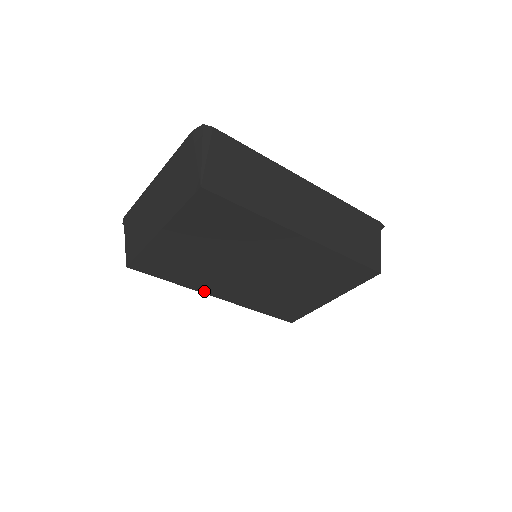
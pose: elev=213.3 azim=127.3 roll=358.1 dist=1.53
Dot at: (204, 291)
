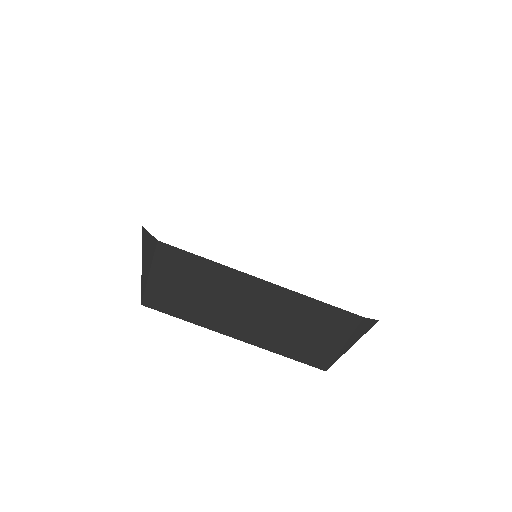
Dot at: occluded
